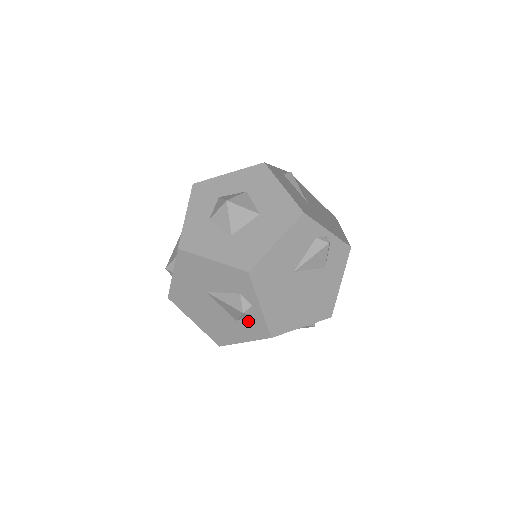
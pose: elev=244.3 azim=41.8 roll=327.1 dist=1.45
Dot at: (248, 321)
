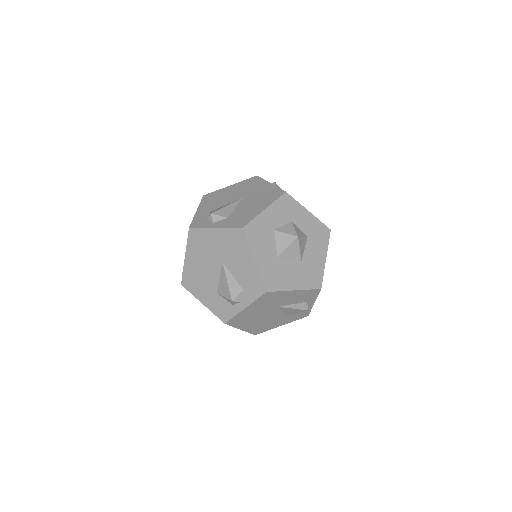
Dot at: (224, 302)
